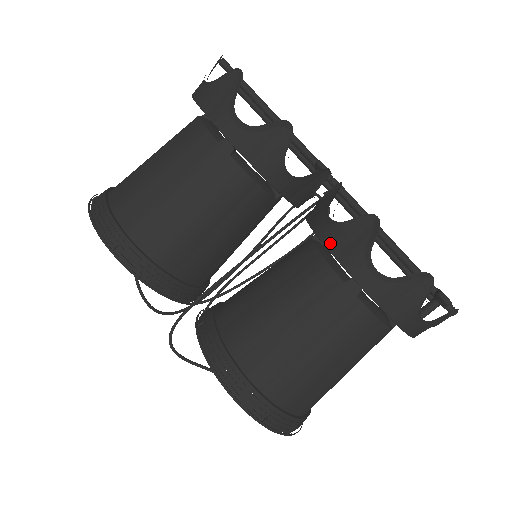
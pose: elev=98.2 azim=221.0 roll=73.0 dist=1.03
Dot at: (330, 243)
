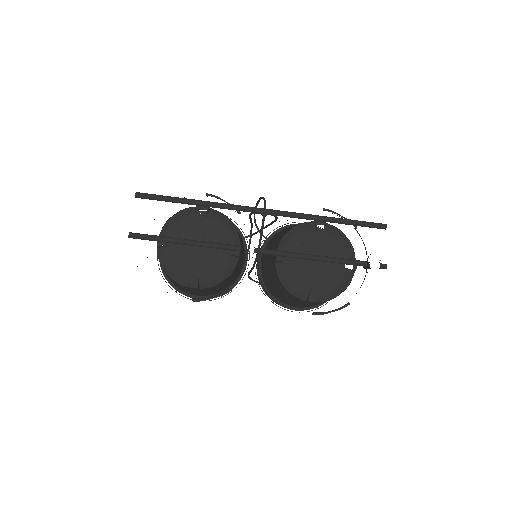
Dot at: occluded
